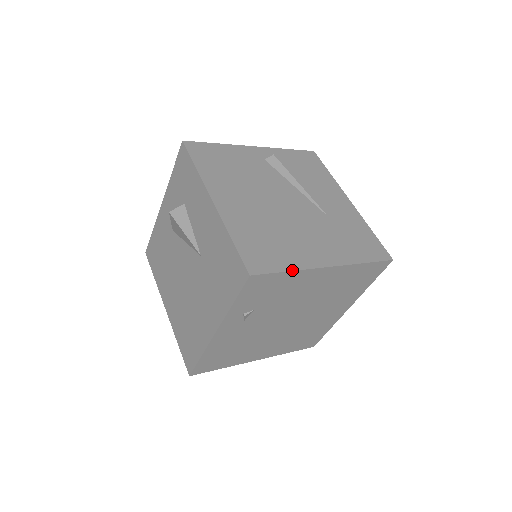
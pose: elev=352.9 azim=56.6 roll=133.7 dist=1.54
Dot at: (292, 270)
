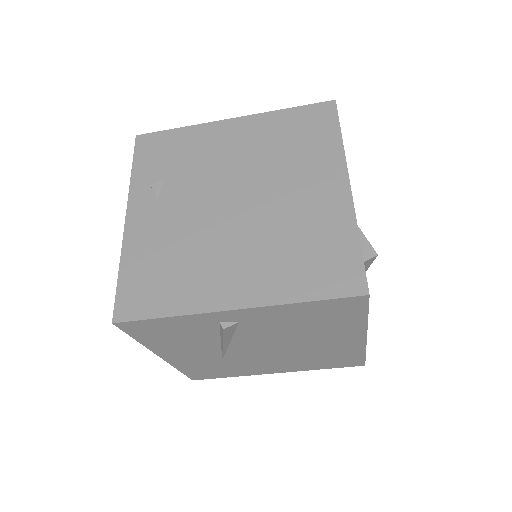
Dot at: (183, 128)
